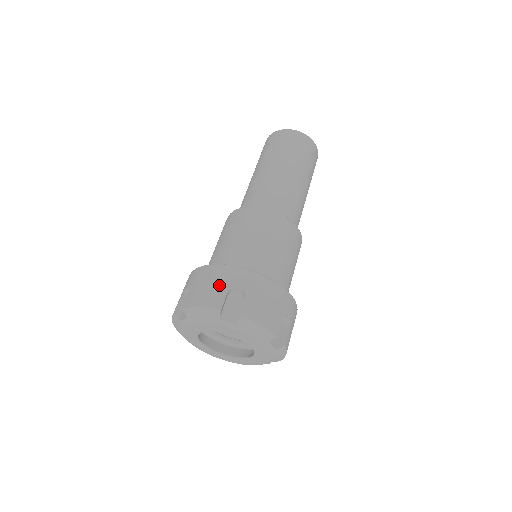
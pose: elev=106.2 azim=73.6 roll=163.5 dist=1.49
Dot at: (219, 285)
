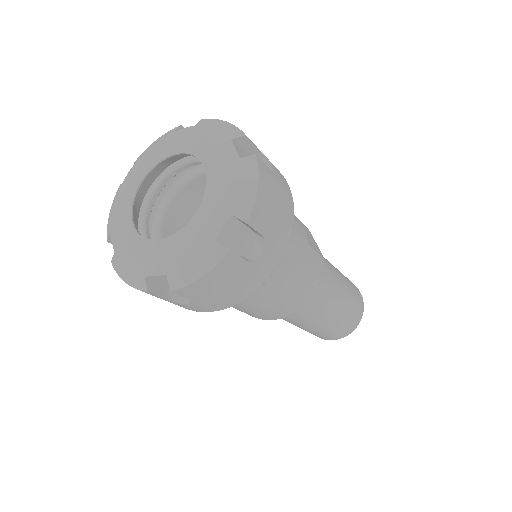
Dot at: occluded
